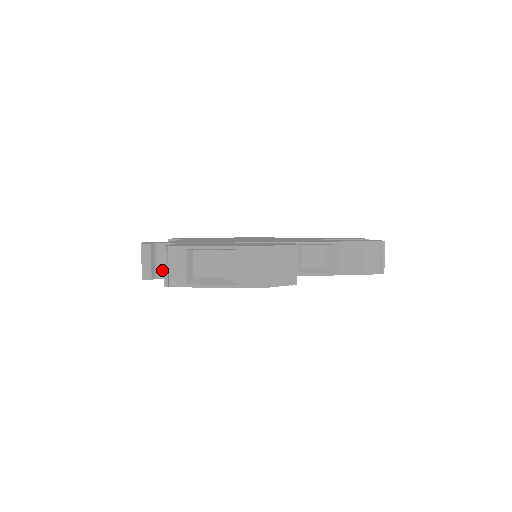
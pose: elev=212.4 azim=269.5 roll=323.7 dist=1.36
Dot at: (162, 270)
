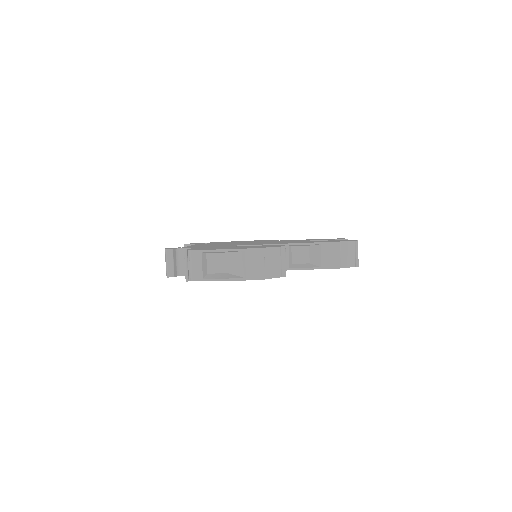
Dot at: (182, 269)
